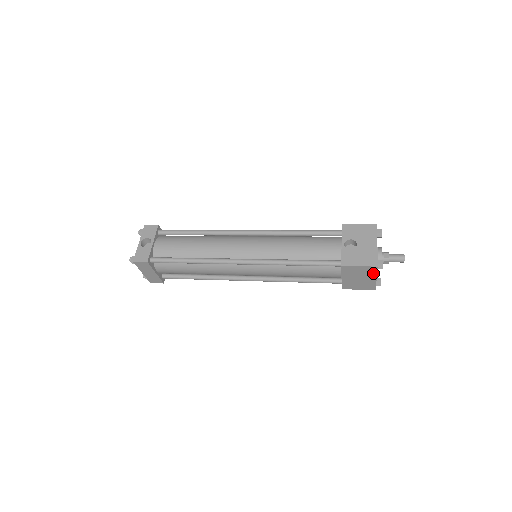
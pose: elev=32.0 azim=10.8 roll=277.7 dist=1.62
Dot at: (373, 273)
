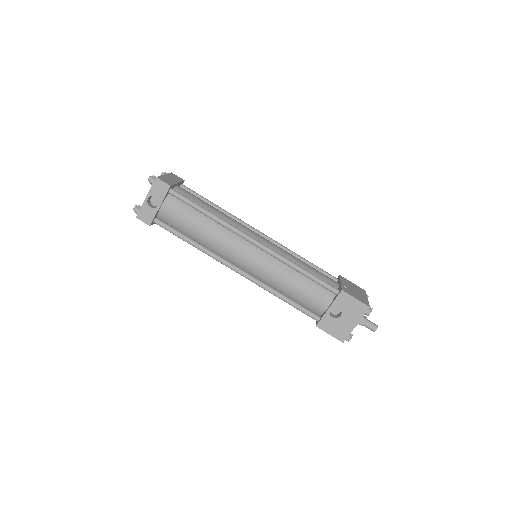
Dot at: occluded
